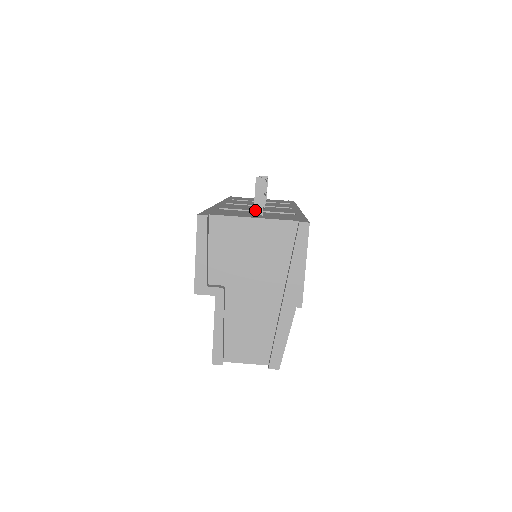
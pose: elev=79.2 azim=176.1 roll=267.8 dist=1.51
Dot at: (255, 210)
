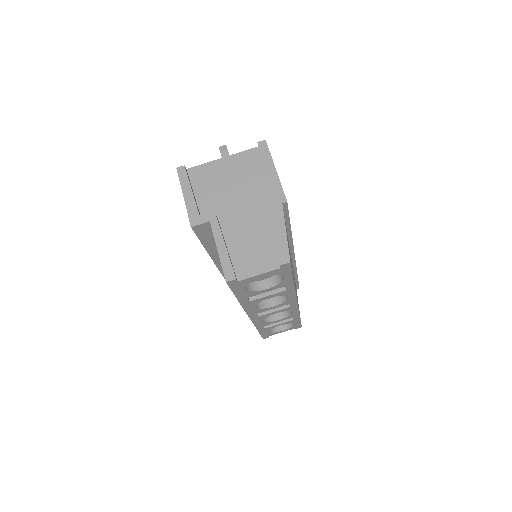
Dot at: occluded
